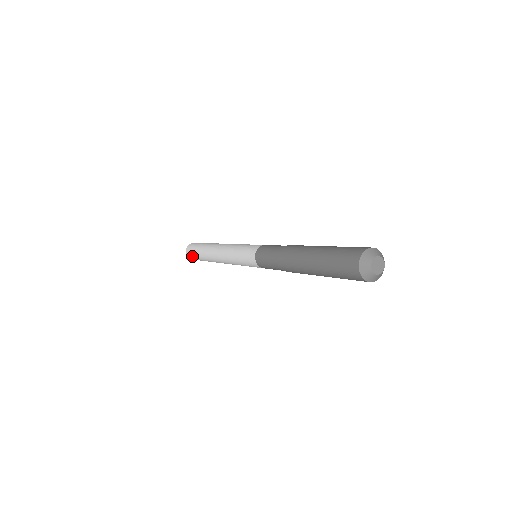
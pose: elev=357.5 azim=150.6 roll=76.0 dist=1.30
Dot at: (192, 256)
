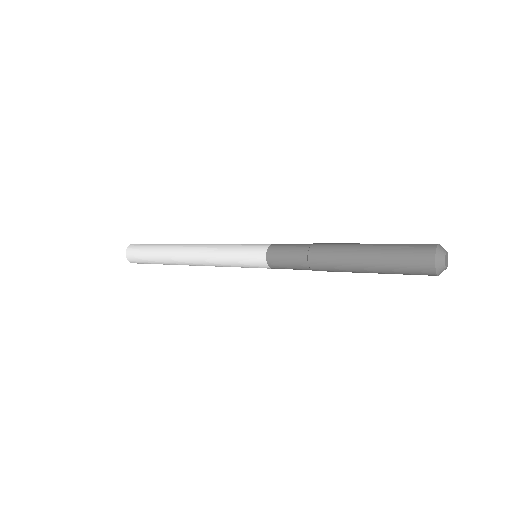
Dot at: (138, 250)
